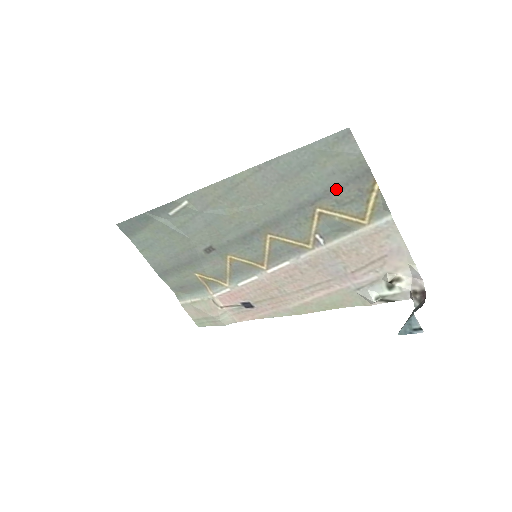
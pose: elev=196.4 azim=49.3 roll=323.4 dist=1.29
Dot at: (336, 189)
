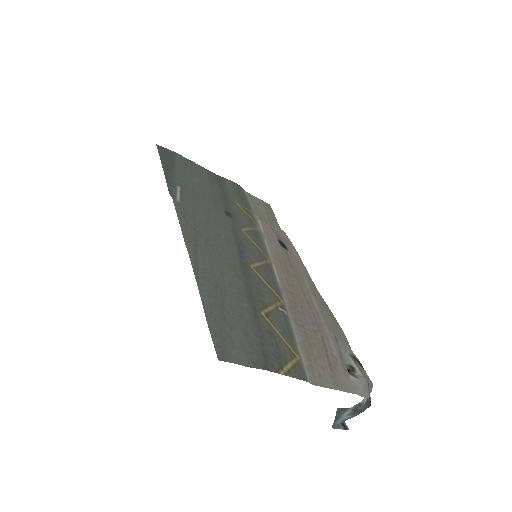
Dot at: (259, 333)
